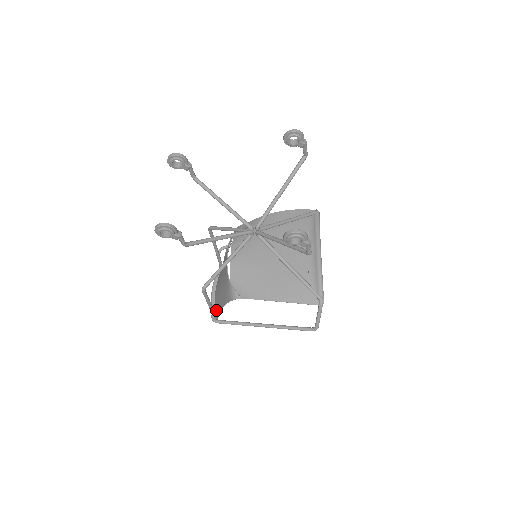
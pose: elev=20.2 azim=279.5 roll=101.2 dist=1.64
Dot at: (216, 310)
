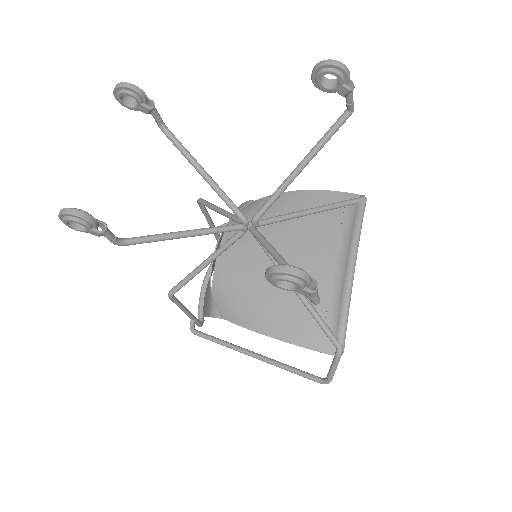
Dot at: (203, 310)
